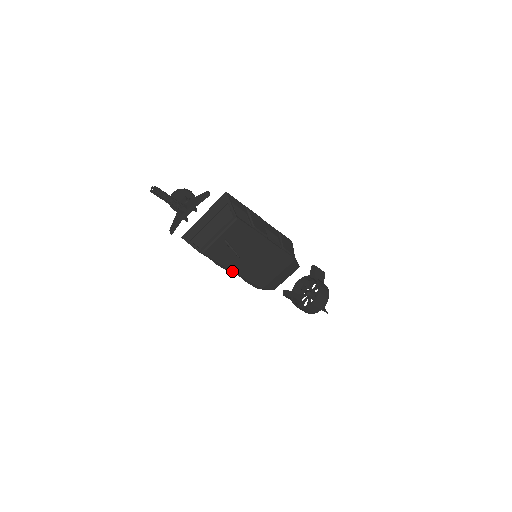
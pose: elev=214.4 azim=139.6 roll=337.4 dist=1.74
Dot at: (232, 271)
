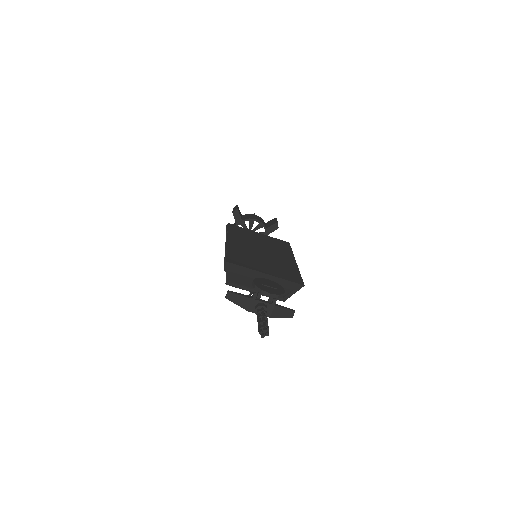
Dot at: occluded
